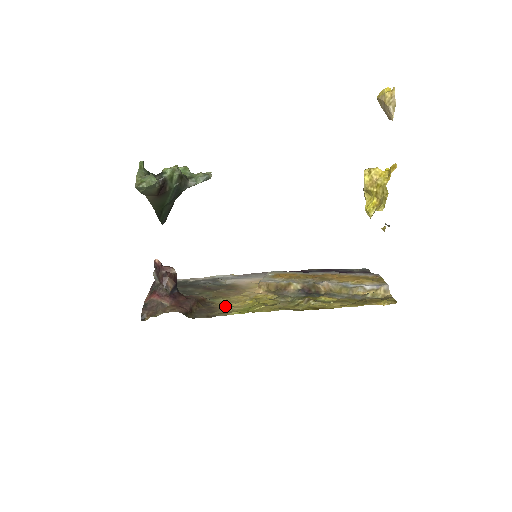
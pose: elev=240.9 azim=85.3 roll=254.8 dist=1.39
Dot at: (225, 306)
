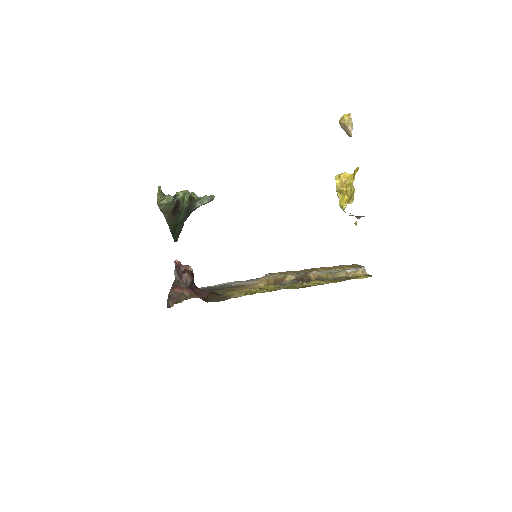
Dot at: (234, 294)
